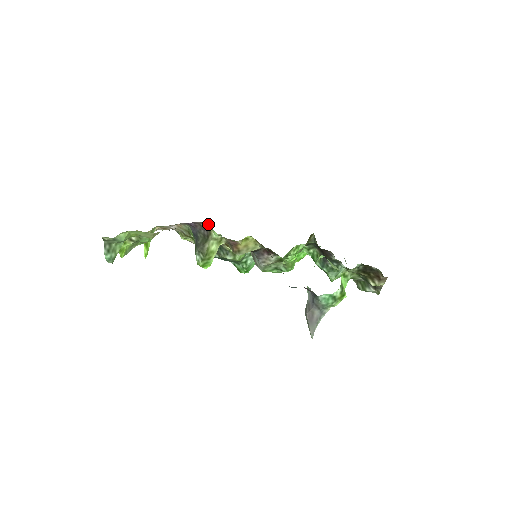
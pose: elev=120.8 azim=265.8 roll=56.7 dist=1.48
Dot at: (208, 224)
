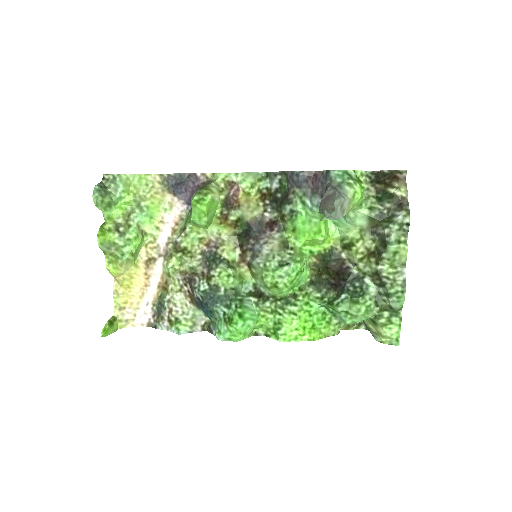
Dot at: (212, 177)
